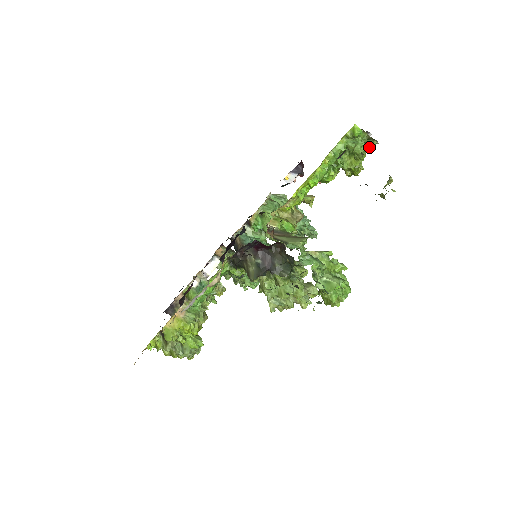
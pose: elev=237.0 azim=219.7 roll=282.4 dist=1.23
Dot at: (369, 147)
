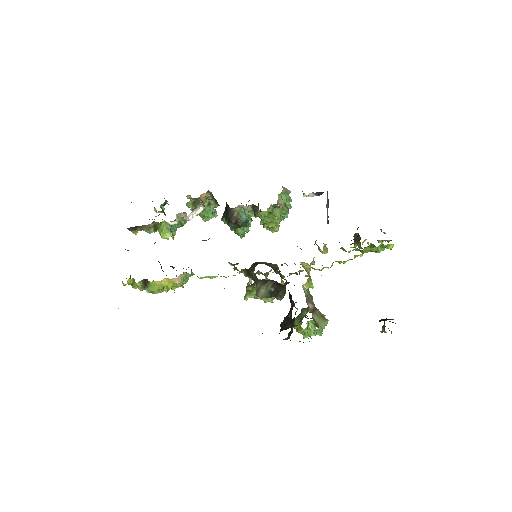
Dot at: (382, 243)
